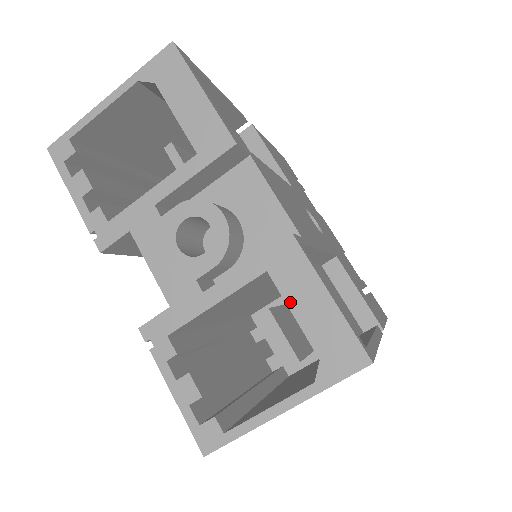
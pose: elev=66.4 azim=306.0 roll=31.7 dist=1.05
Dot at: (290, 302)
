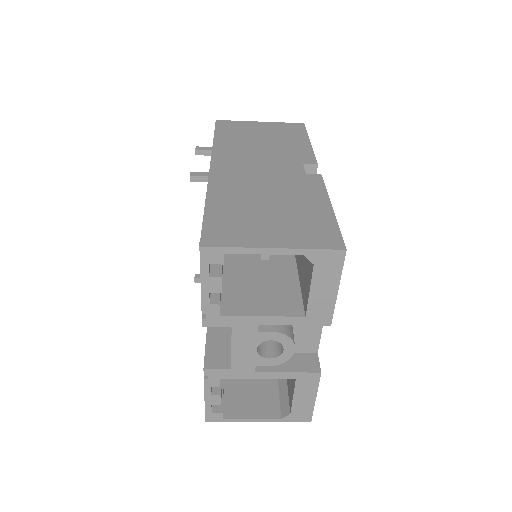
Dot at: (296, 393)
